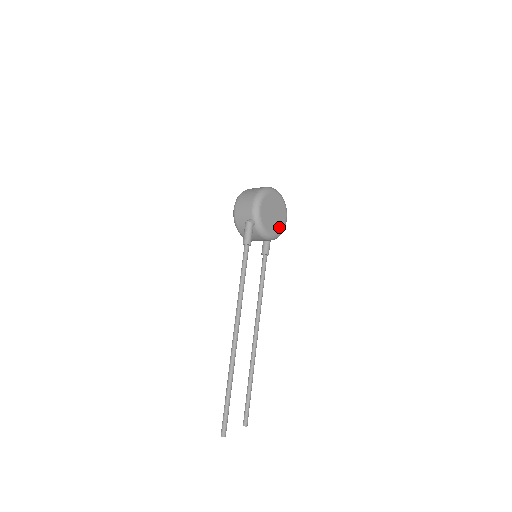
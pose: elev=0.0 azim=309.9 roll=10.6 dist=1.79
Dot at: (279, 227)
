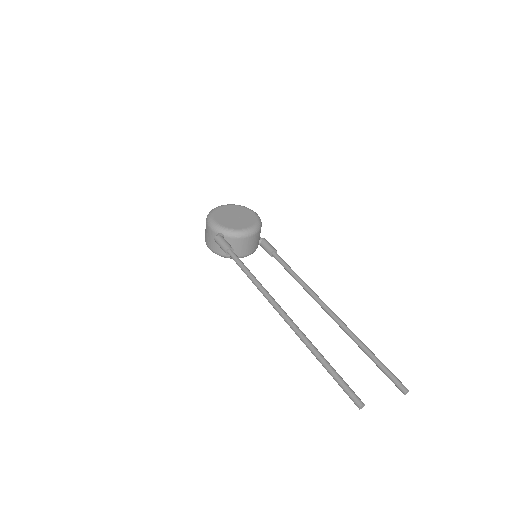
Dot at: (251, 221)
